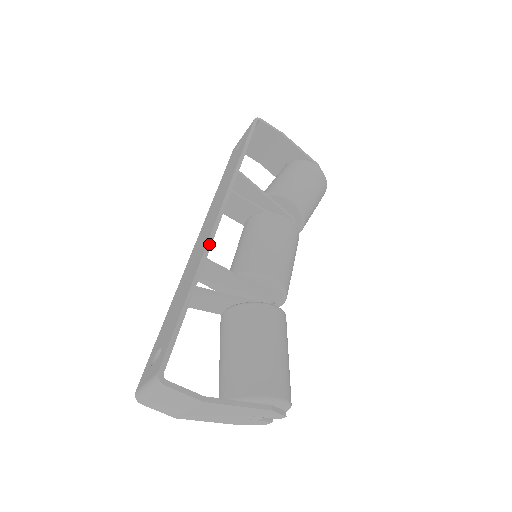
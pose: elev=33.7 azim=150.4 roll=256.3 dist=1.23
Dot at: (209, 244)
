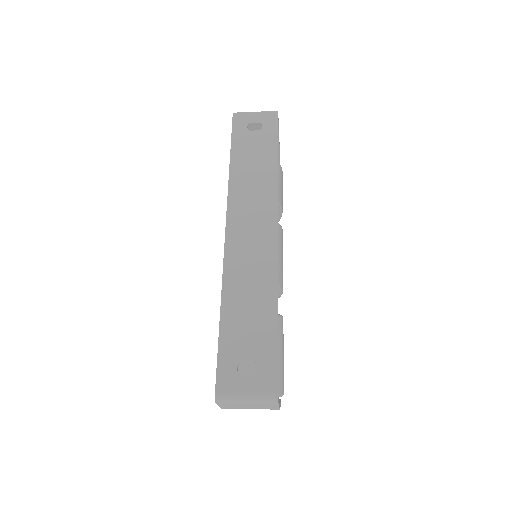
Dot at: occluded
